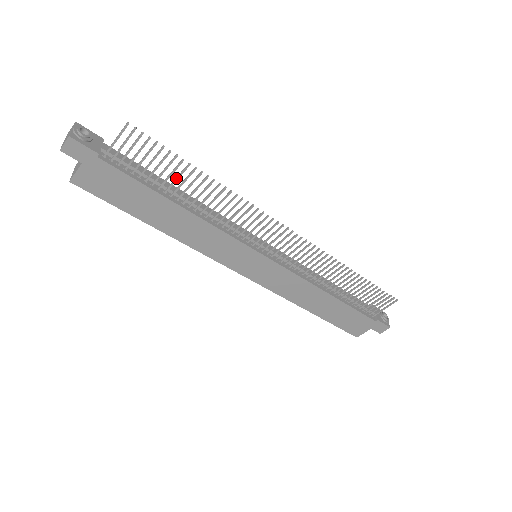
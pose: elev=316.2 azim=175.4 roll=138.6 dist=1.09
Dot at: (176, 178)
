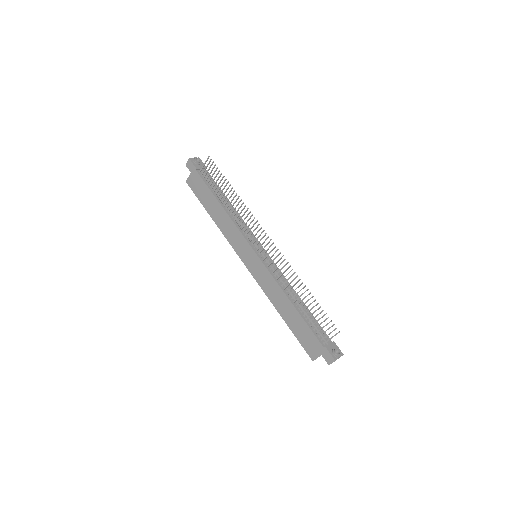
Dot at: (223, 189)
